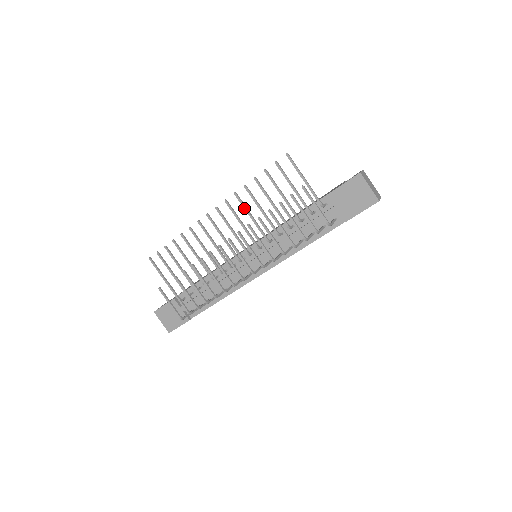
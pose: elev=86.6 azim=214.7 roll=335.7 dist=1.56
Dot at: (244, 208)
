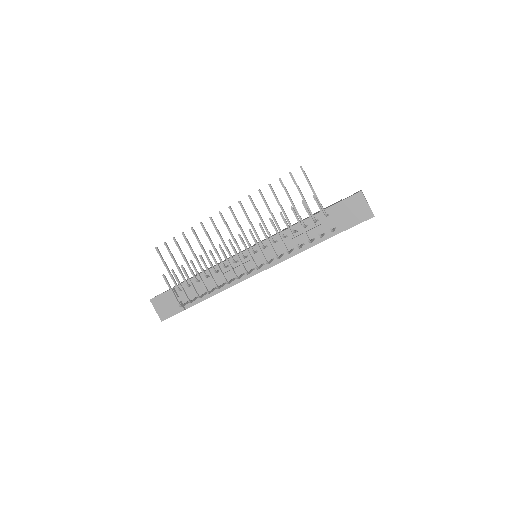
Dot at: (255, 210)
